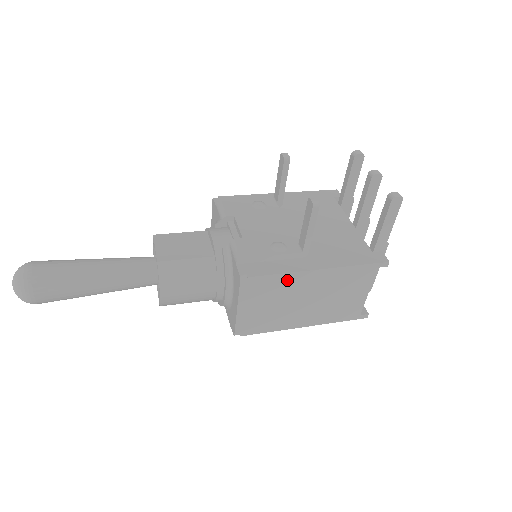
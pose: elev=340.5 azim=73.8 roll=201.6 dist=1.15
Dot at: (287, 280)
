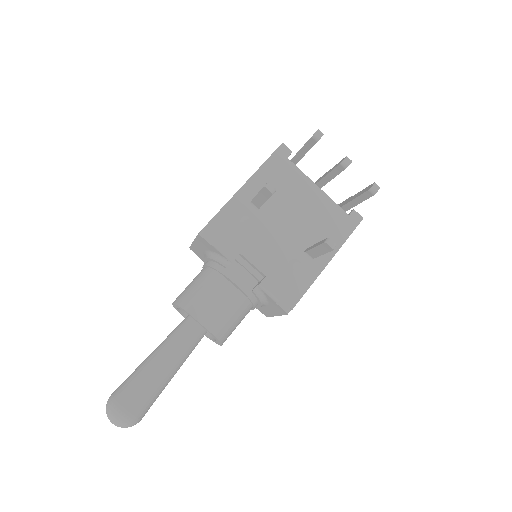
Dot at: occluded
